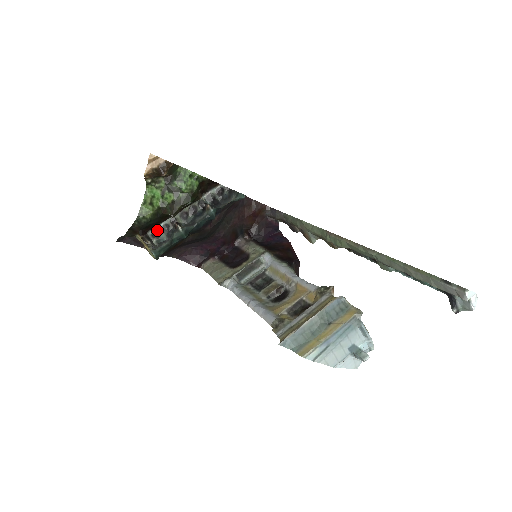
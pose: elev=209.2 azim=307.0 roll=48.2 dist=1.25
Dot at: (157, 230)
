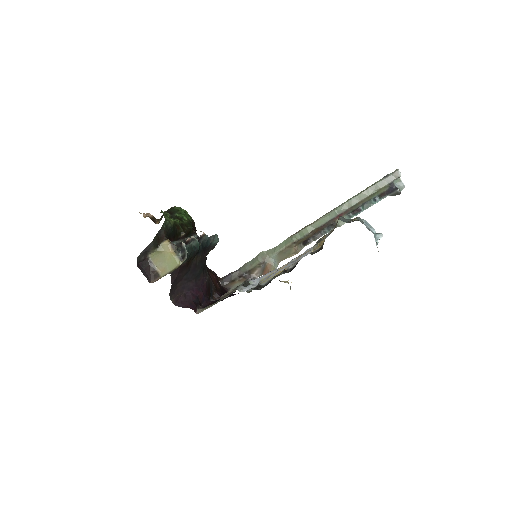
Dot at: occluded
